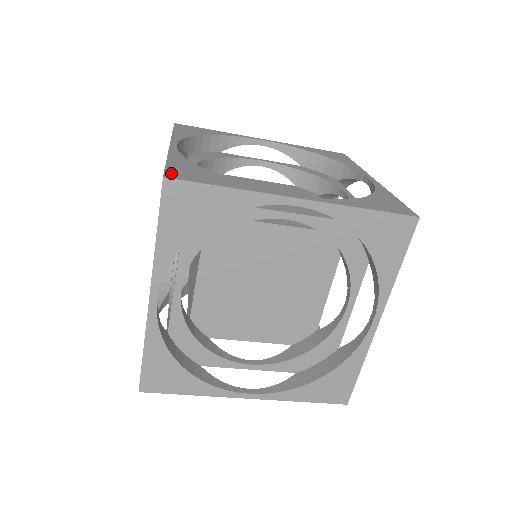
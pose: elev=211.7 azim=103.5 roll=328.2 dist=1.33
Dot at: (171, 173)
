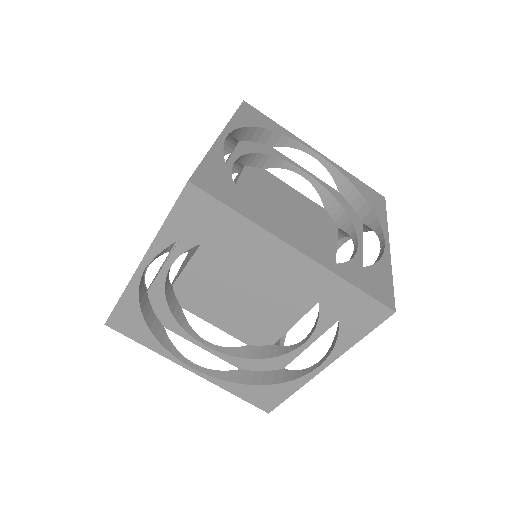
Dot at: occluded
